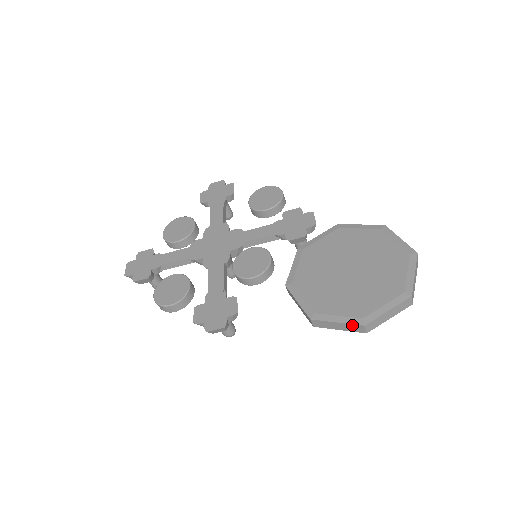
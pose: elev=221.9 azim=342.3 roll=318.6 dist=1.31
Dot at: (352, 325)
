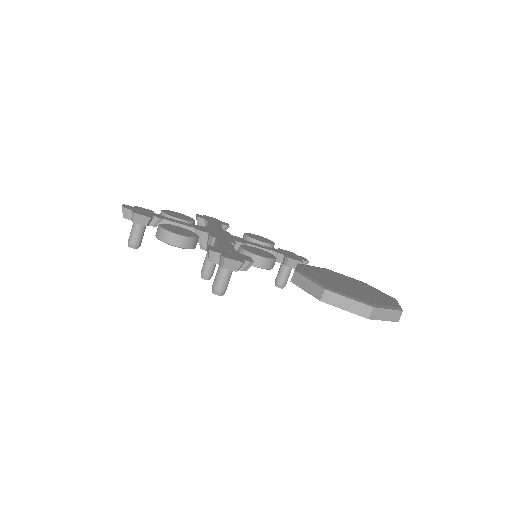
Dot at: (362, 304)
